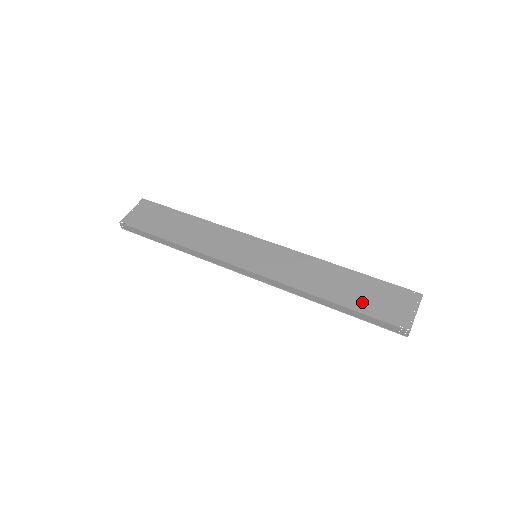
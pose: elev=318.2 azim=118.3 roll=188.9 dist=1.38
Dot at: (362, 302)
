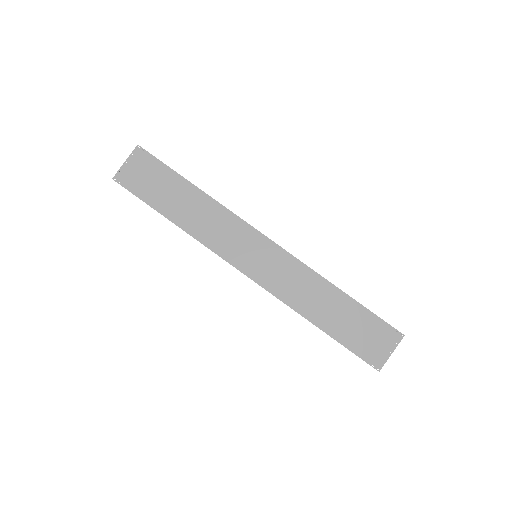
Dot at: (346, 333)
